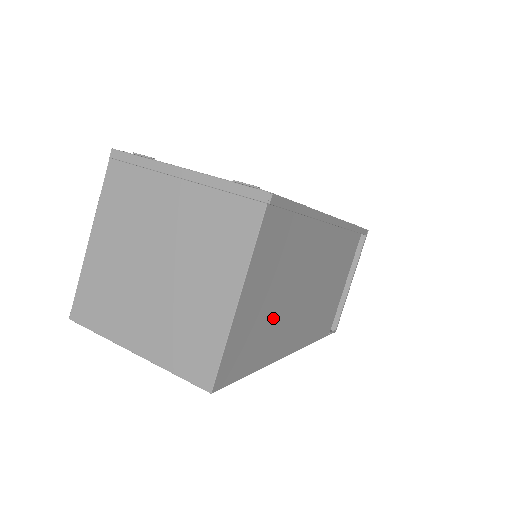
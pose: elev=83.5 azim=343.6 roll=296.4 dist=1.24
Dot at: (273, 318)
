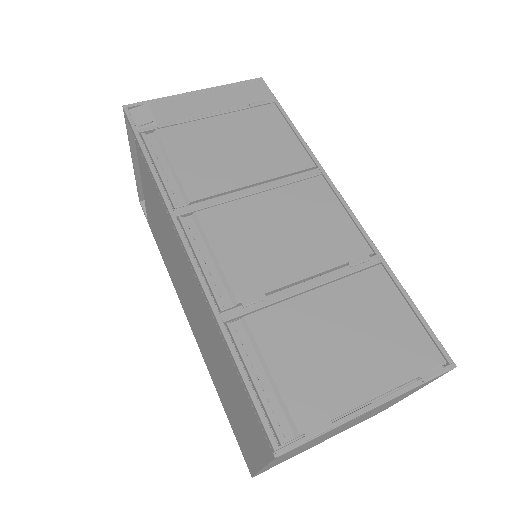
Dot at: occluded
